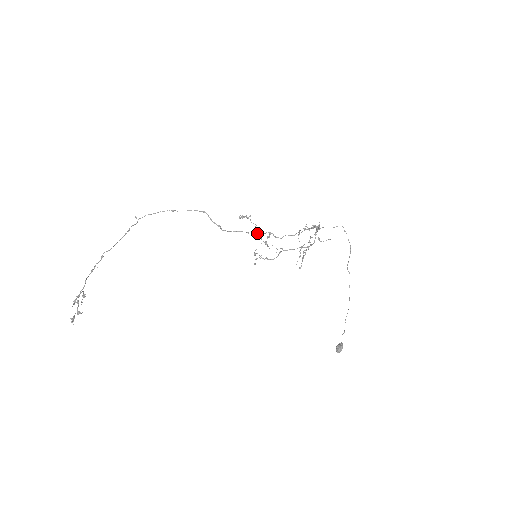
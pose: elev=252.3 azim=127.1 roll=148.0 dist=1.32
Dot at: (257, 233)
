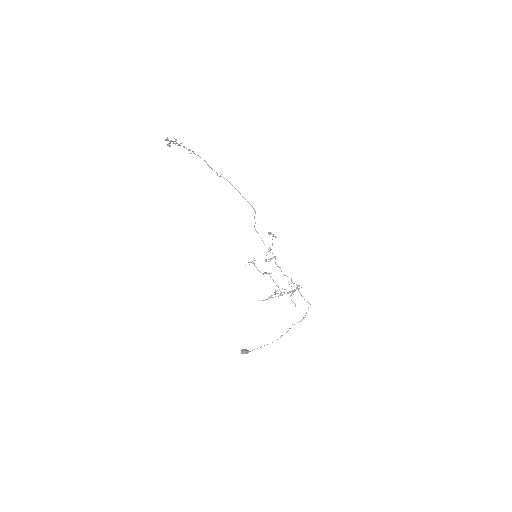
Dot at: (268, 249)
